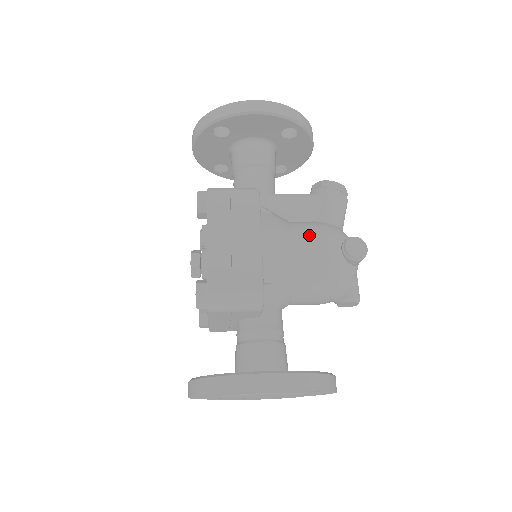
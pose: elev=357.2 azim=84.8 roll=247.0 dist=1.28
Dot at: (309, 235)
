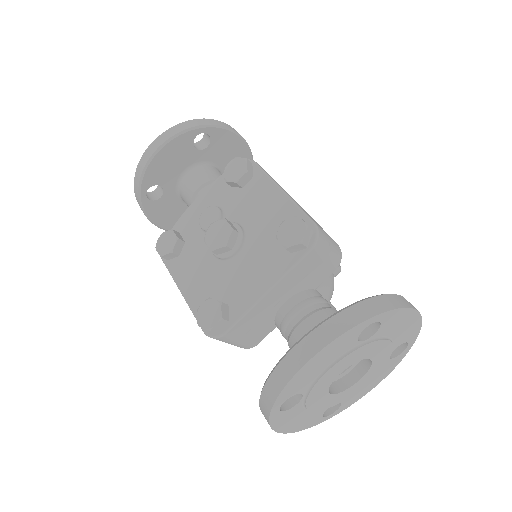
Dot at: occluded
